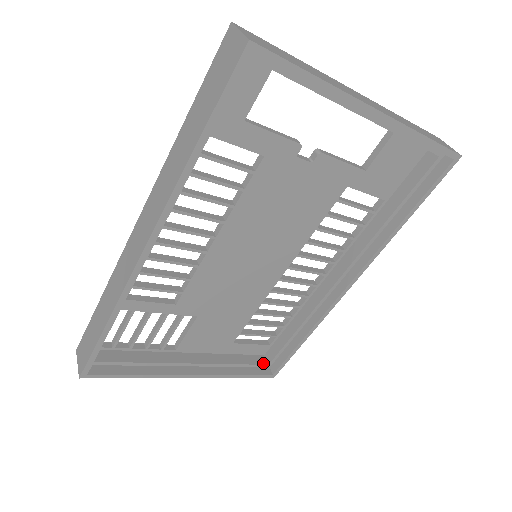
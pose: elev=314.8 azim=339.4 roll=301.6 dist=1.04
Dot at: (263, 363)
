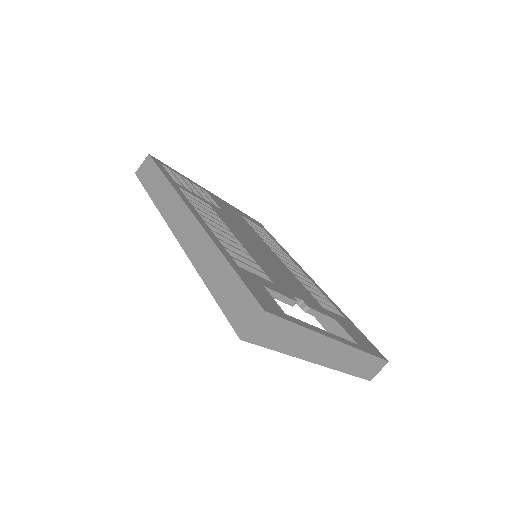
Dot at: occluded
